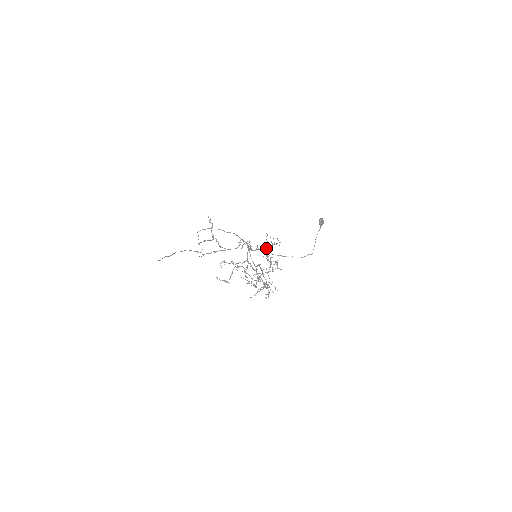
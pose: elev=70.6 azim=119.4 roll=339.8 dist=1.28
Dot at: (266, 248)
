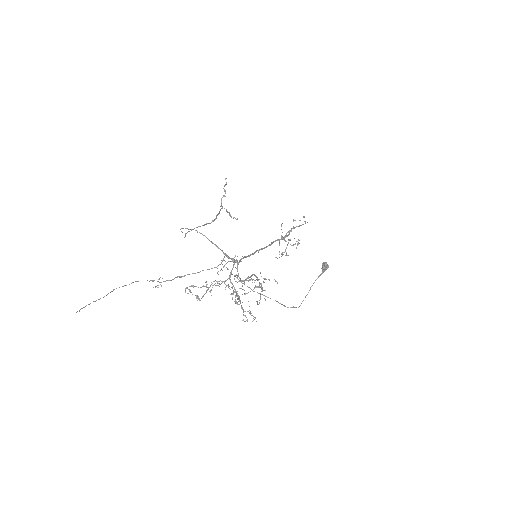
Dot at: (277, 240)
